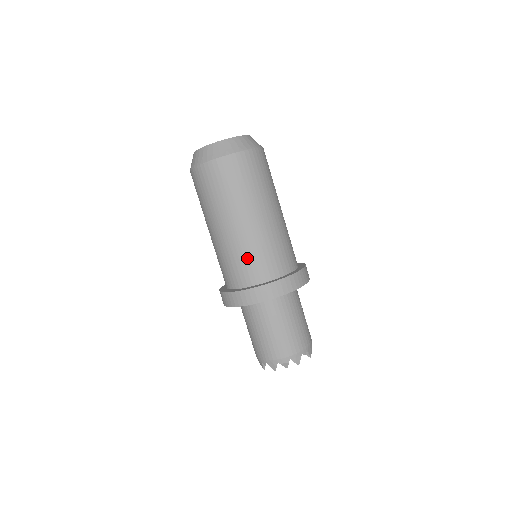
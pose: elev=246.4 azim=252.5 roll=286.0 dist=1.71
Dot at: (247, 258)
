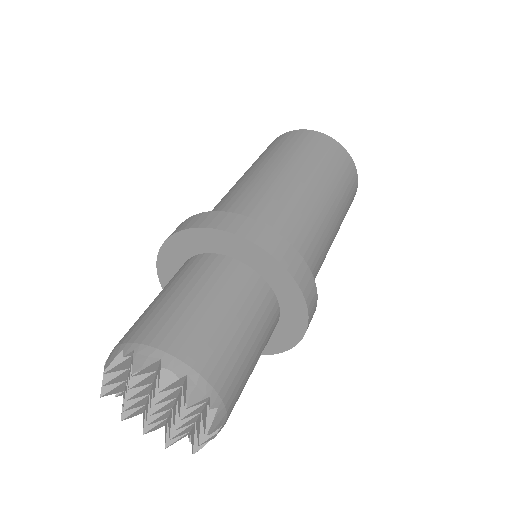
Dot at: (274, 204)
